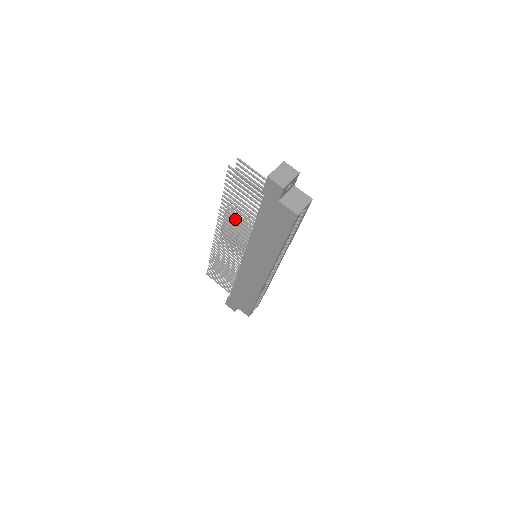
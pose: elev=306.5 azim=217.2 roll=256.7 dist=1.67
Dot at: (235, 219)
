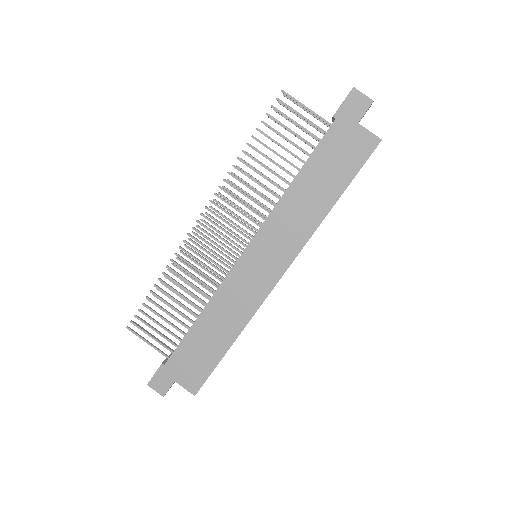
Dot at: (233, 202)
